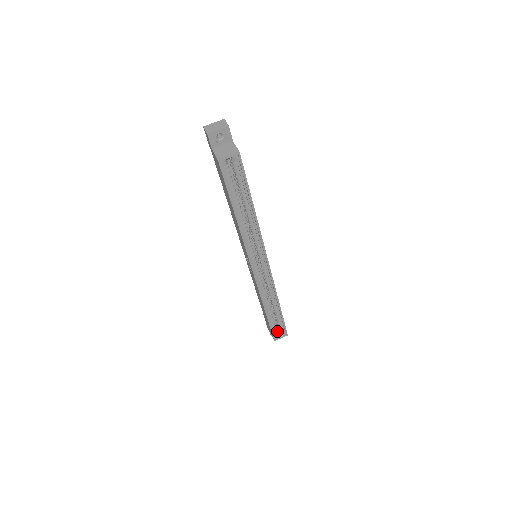
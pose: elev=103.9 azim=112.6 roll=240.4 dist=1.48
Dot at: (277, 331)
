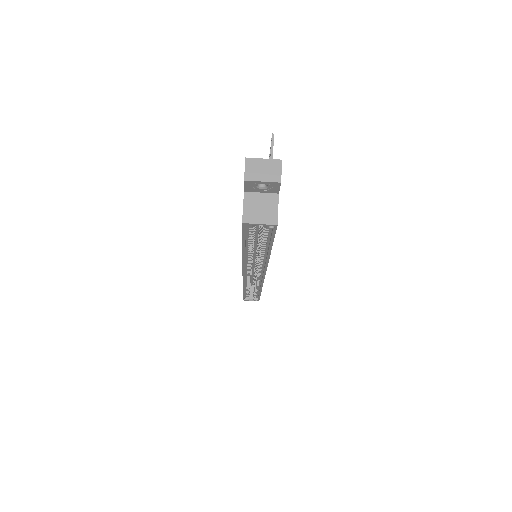
Dot at: (250, 292)
